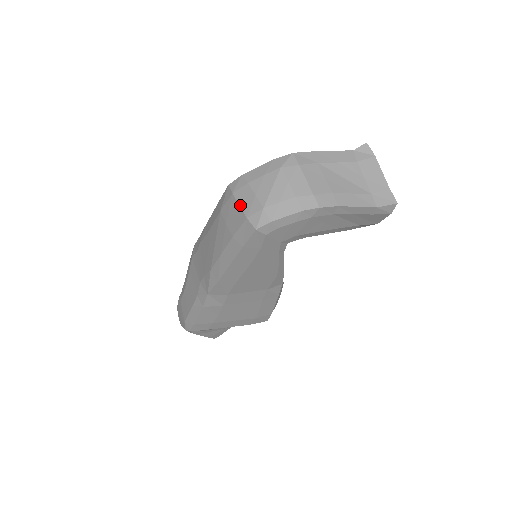
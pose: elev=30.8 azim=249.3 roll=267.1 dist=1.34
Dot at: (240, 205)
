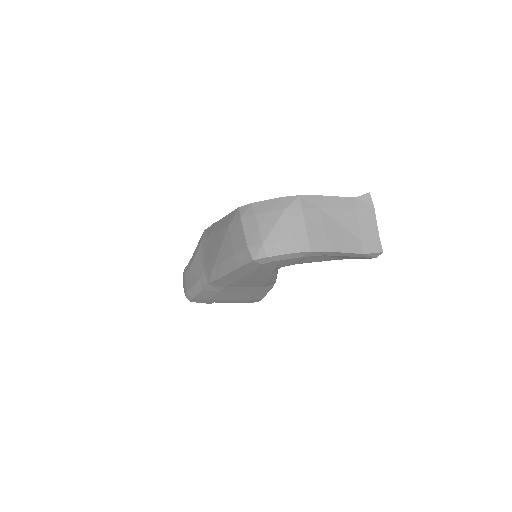
Dot at: (244, 232)
